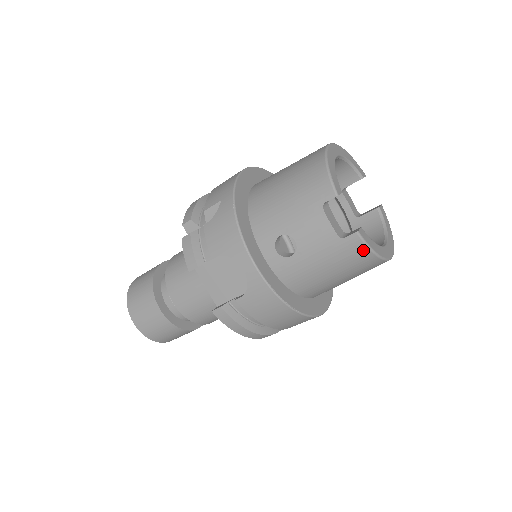
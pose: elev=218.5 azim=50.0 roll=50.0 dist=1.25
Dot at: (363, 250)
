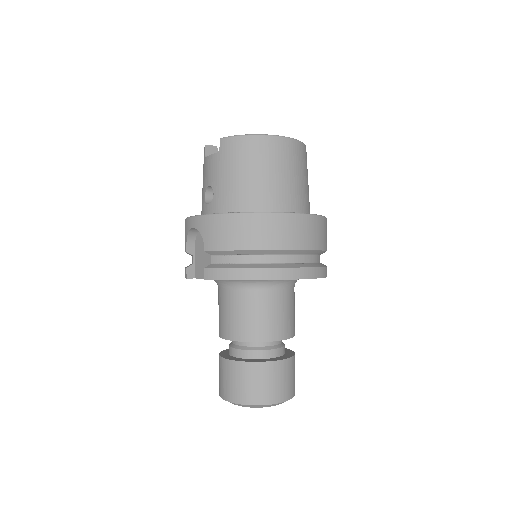
Dot at: (234, 141)
